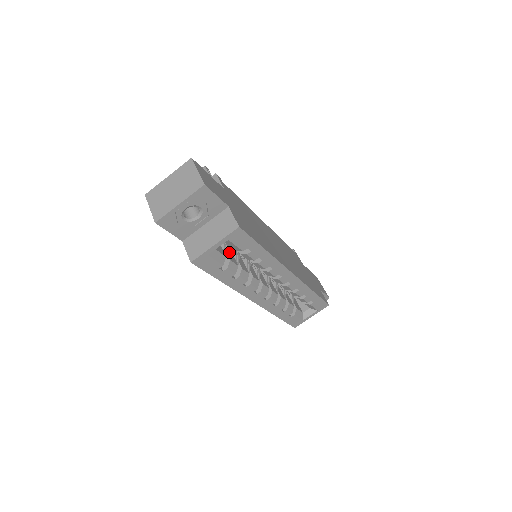
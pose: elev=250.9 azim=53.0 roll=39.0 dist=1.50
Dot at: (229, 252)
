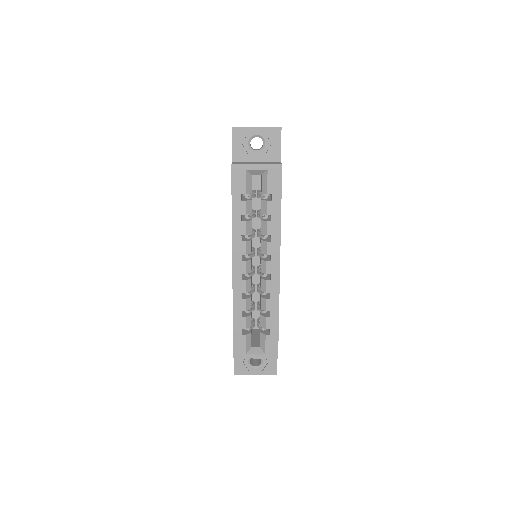
Dot at: occluded
